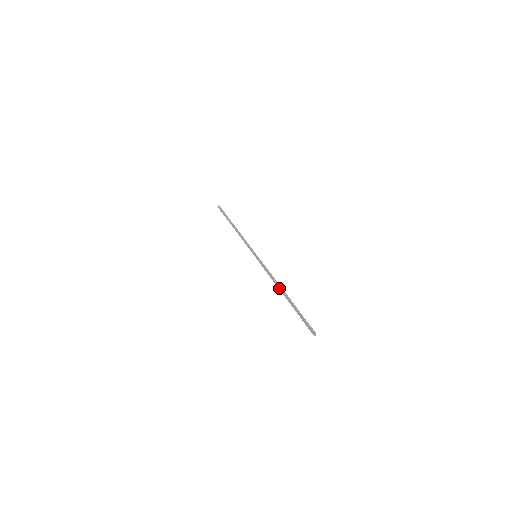
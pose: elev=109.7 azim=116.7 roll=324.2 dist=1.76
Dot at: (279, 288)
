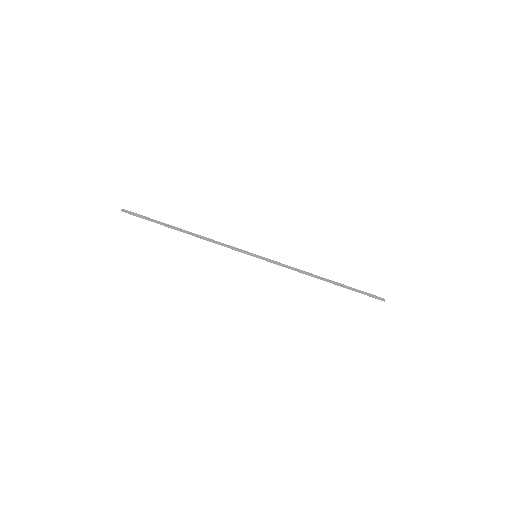
Dot at: occluded
